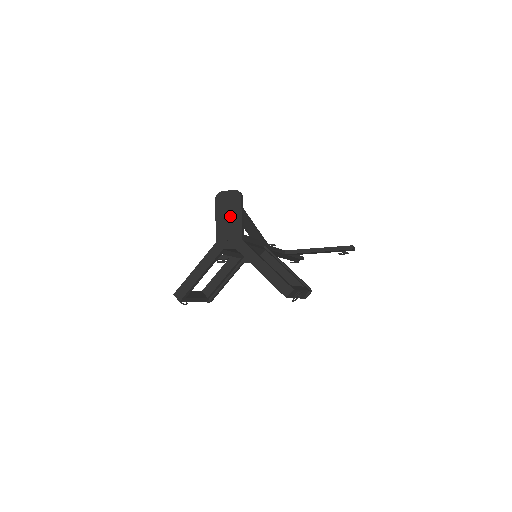
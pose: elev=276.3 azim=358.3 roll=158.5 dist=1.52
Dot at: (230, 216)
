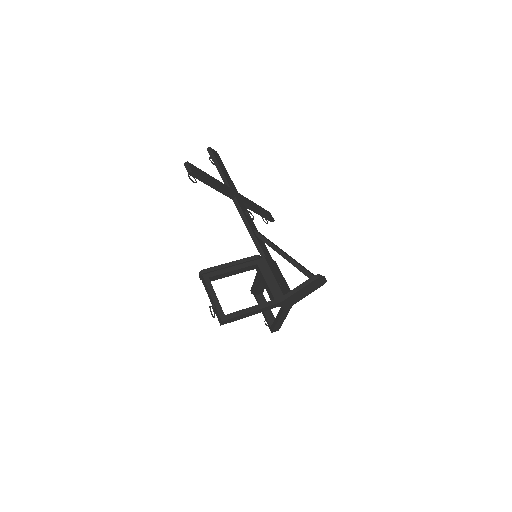
Dot at: (306, 292)
